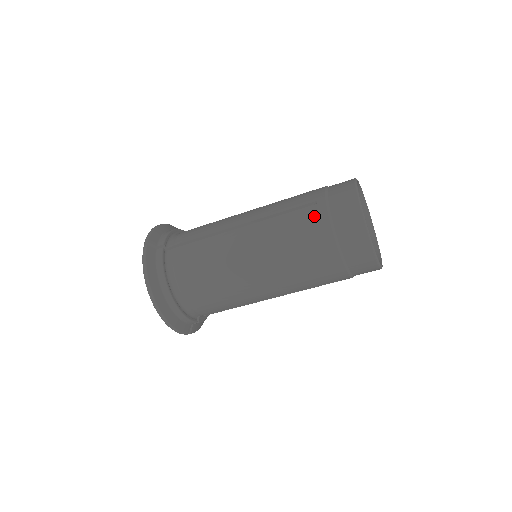
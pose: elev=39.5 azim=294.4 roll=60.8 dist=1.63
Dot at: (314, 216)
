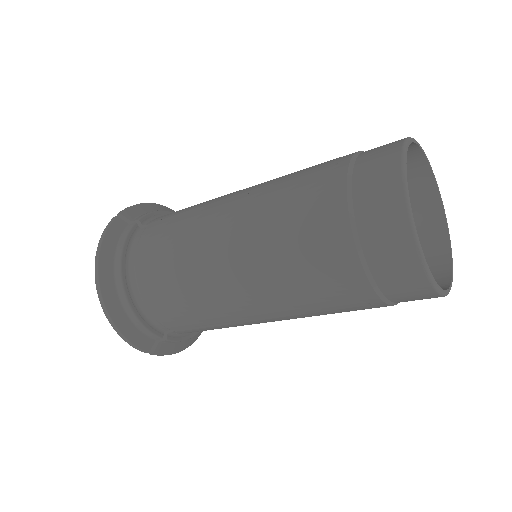
Dot at: (325, 181)
